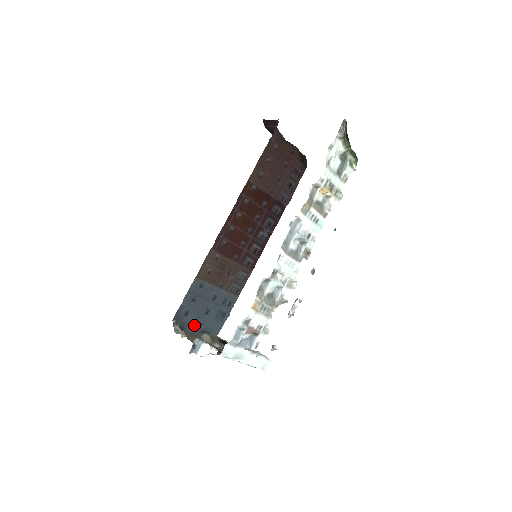
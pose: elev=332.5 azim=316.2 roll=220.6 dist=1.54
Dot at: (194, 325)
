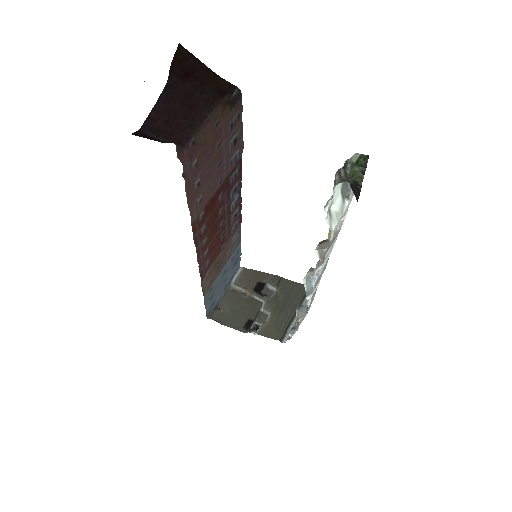
Dot at: (222, 294)
